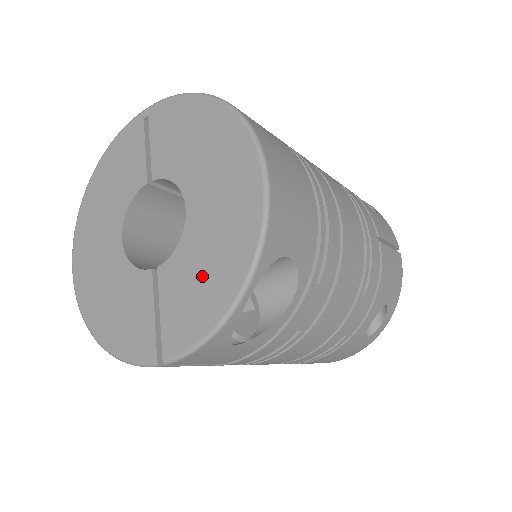
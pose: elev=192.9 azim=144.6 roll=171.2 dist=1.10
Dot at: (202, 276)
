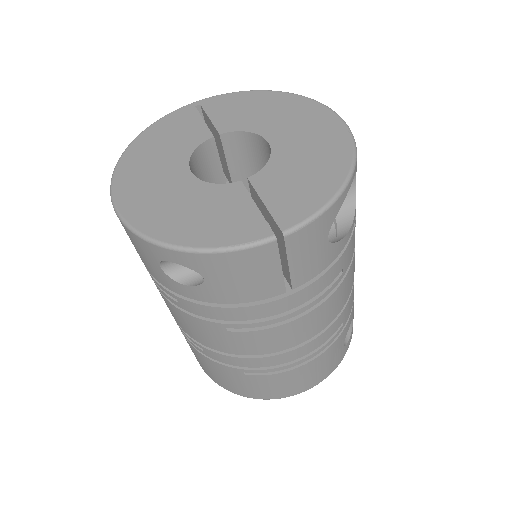
Dot at: (305, 172)
